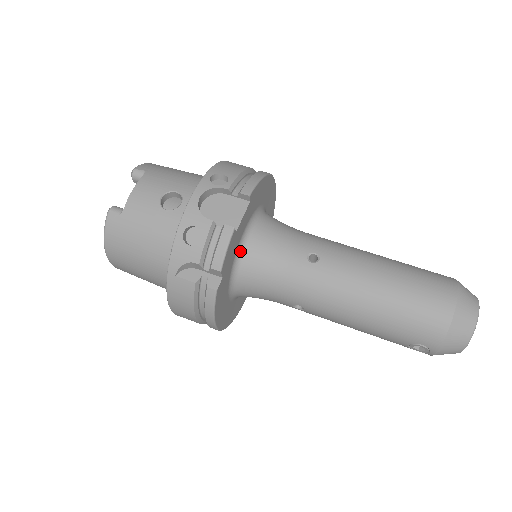
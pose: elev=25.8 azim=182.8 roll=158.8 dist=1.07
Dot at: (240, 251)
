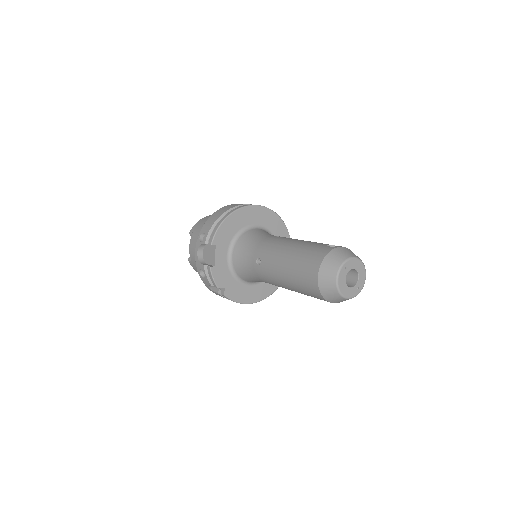
Dot at: (232, 267)
